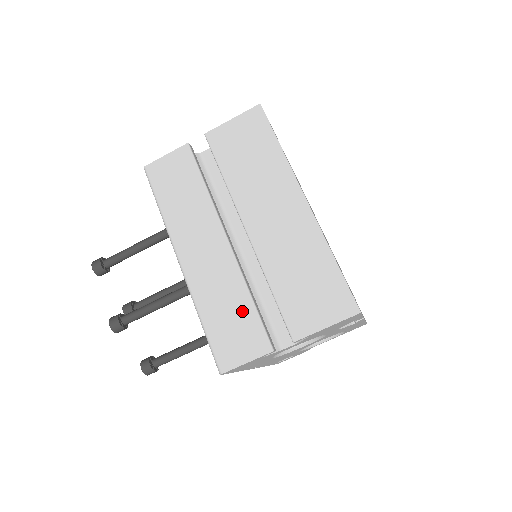
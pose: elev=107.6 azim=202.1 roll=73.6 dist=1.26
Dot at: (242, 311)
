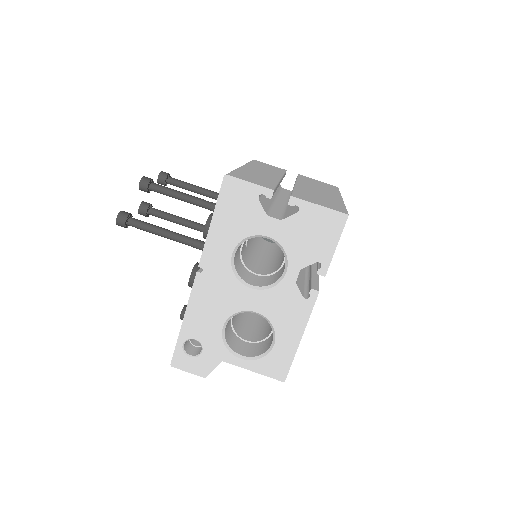
Dot at: (266, 181)
